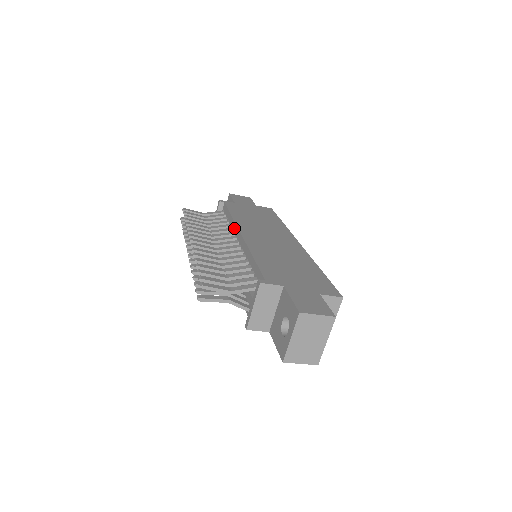
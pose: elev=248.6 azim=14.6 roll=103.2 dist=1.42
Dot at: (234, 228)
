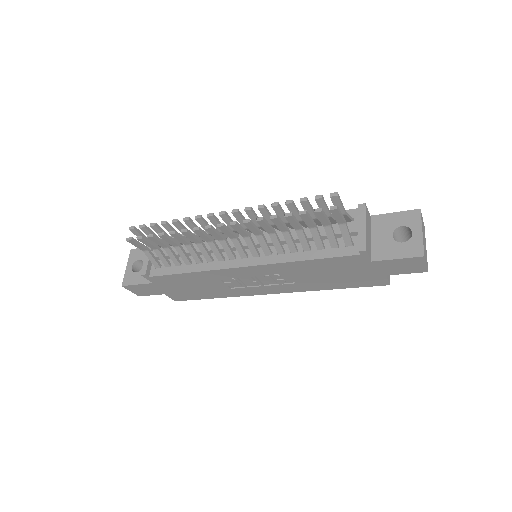
Dot at: occluded
